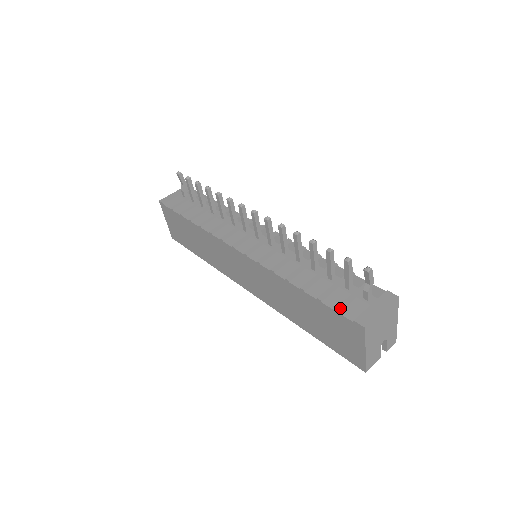
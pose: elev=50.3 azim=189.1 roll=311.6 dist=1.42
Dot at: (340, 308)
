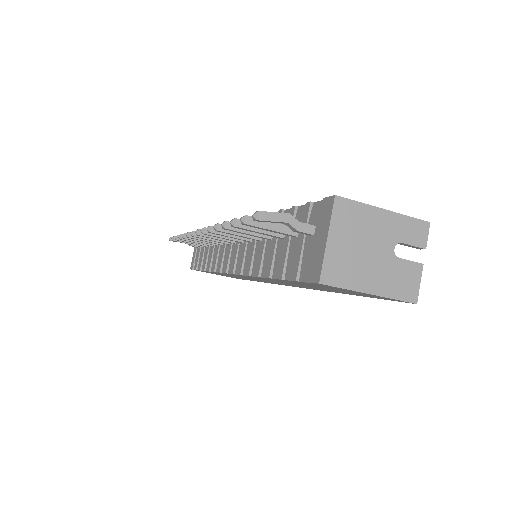
Dot at: (295, 275)
